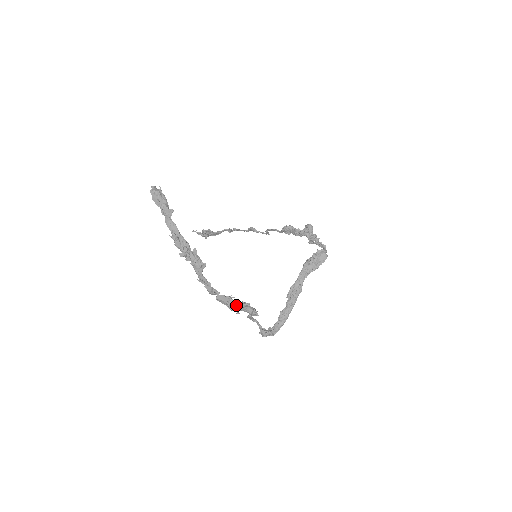
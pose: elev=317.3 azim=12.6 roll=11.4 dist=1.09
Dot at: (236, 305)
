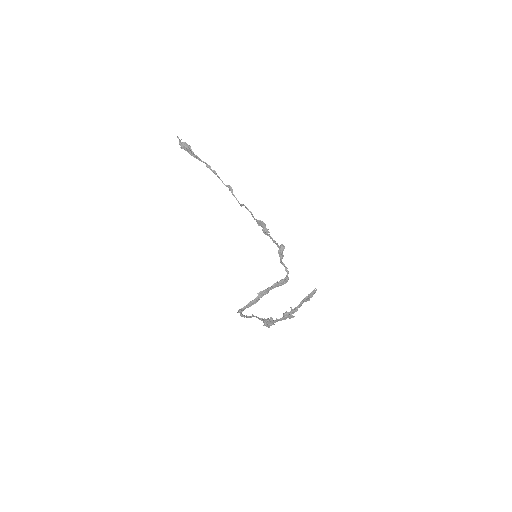
Dot at: (269, 325)
